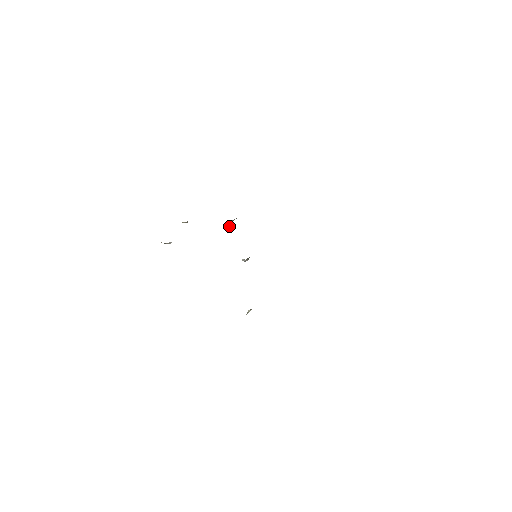
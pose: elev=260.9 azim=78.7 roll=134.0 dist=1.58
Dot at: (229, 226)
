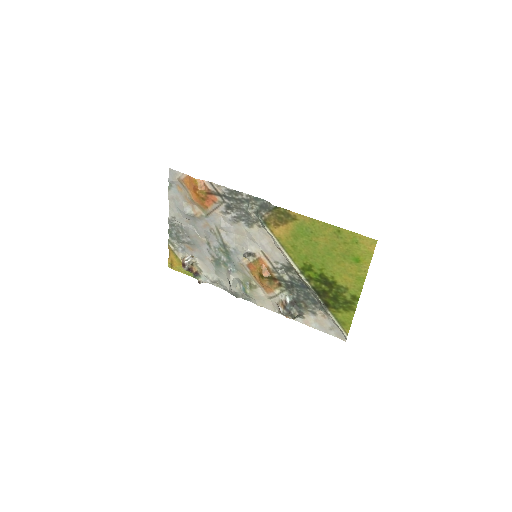
Dot at: (233, 285)
